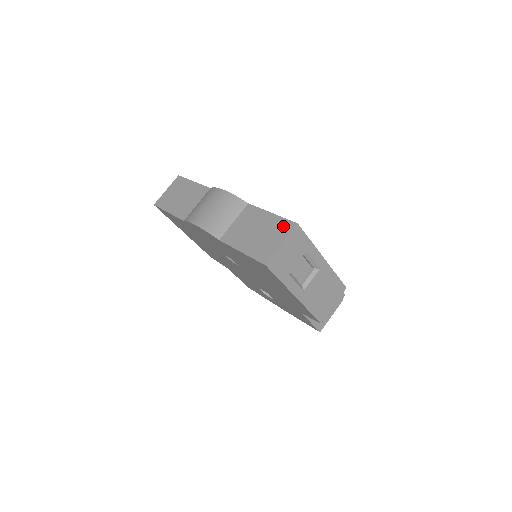
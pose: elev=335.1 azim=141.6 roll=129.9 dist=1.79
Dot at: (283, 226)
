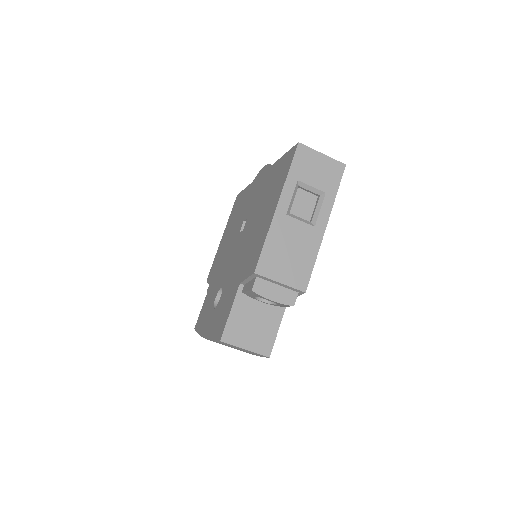
Dot at: occluded
